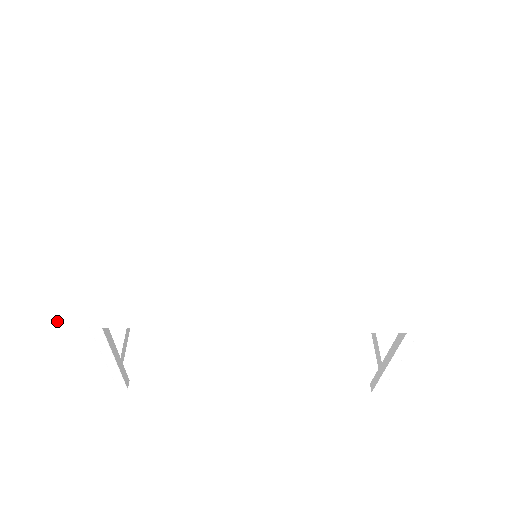
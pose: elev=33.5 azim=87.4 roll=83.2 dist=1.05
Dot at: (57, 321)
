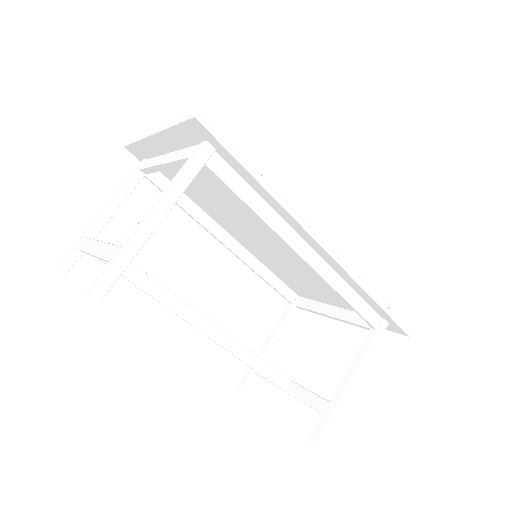
Dot at: (206, 118)
